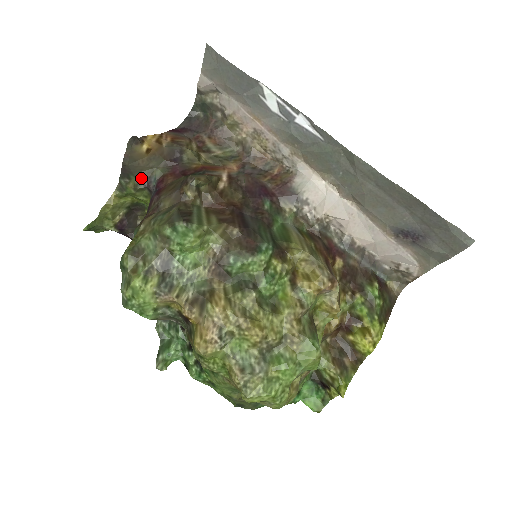
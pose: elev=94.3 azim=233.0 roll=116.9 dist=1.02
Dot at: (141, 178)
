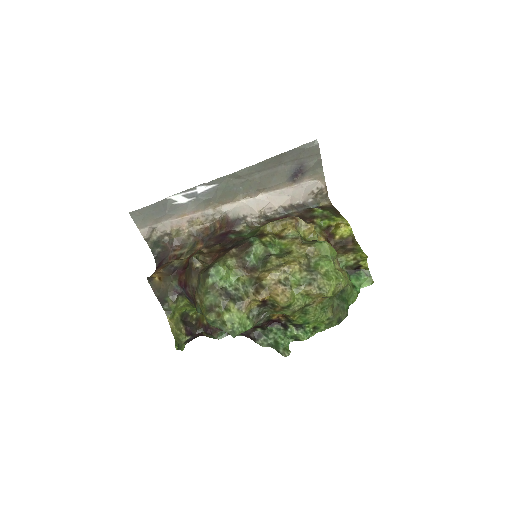
Dot at: (171, 294)
